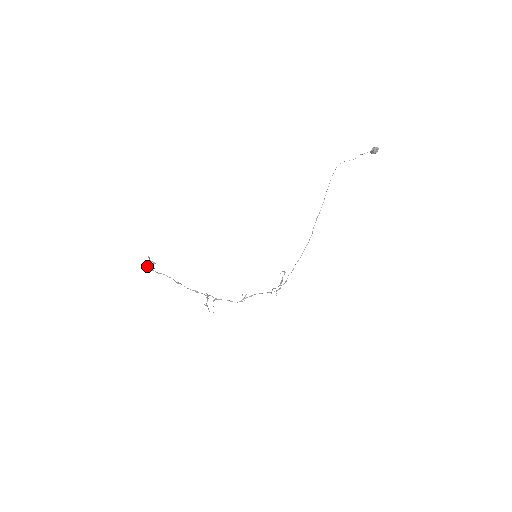
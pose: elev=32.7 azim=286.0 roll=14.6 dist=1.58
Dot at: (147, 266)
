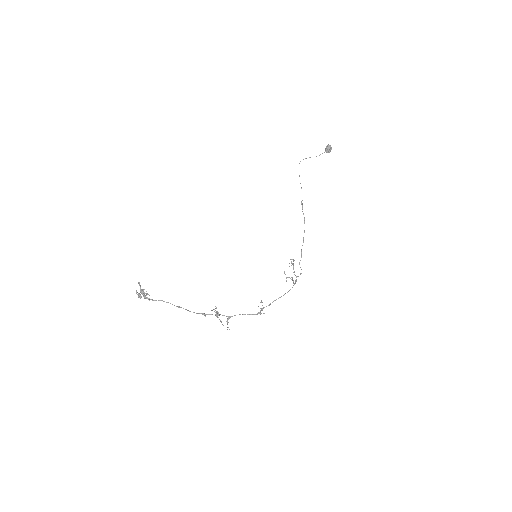
Dot at: (139, 296)
